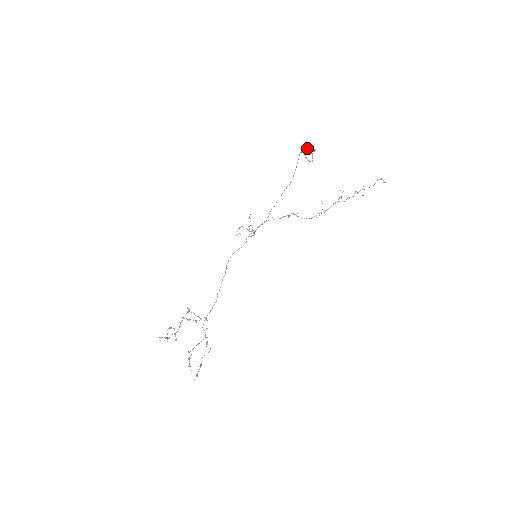
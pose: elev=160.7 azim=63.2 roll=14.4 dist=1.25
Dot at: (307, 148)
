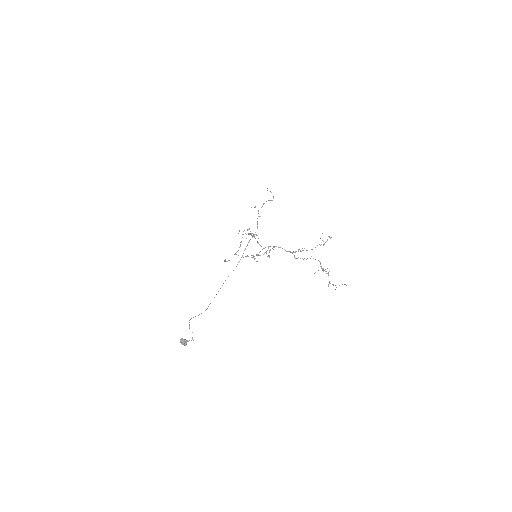
Dot at: (180, 342)
